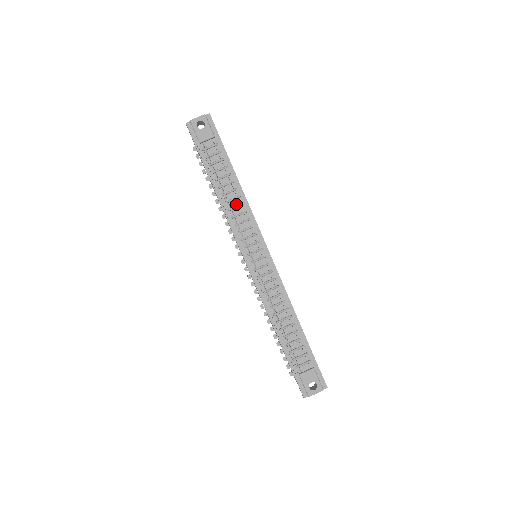
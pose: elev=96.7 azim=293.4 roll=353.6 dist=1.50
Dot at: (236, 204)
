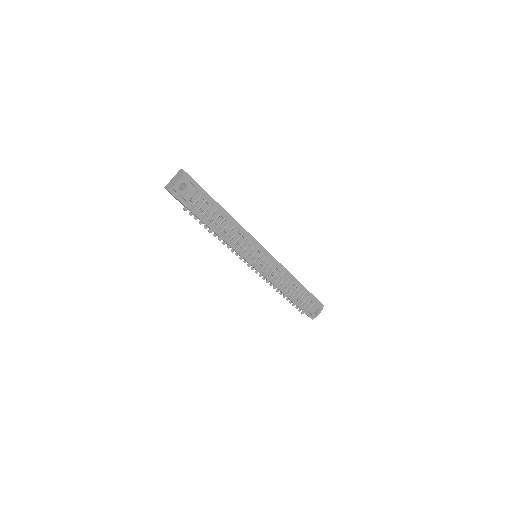
Dot at: (233, 232)
